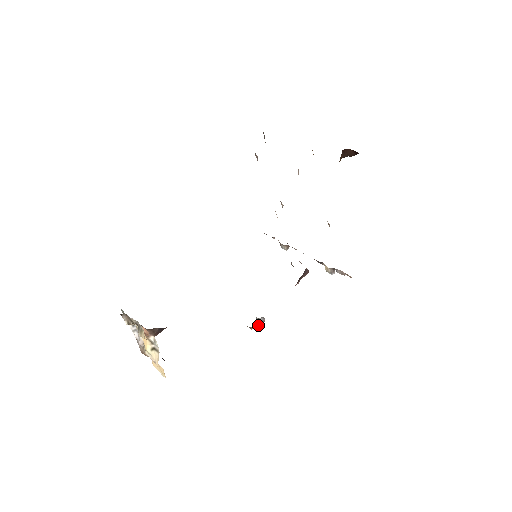
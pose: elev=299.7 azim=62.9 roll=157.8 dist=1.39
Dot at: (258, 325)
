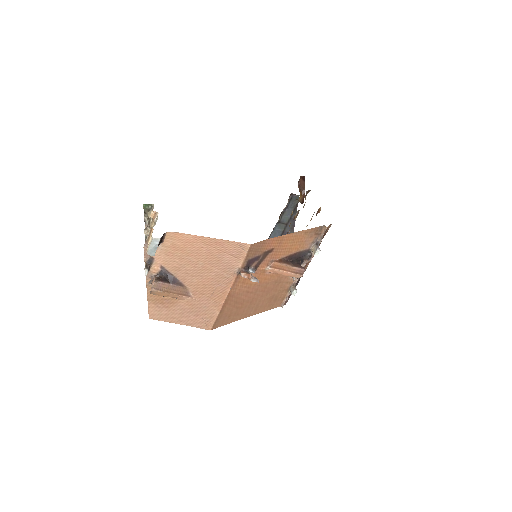
Dot at: (249, 274)
